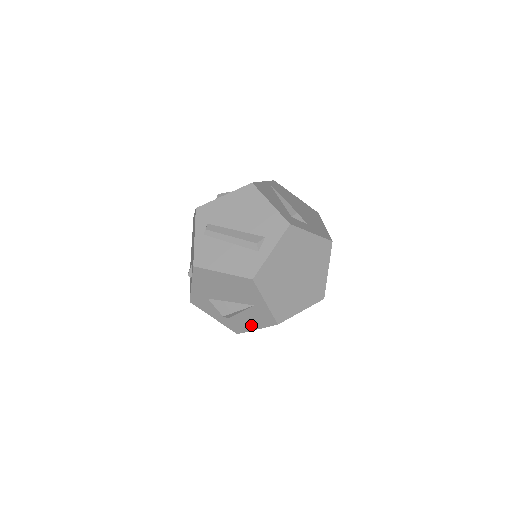
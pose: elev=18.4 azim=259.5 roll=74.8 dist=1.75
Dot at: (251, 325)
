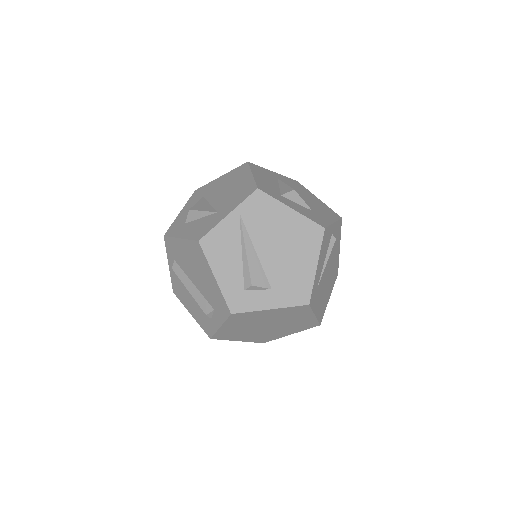
Dot at: occluded
